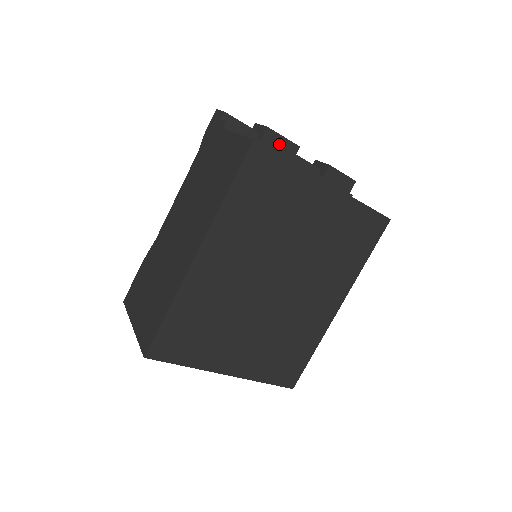
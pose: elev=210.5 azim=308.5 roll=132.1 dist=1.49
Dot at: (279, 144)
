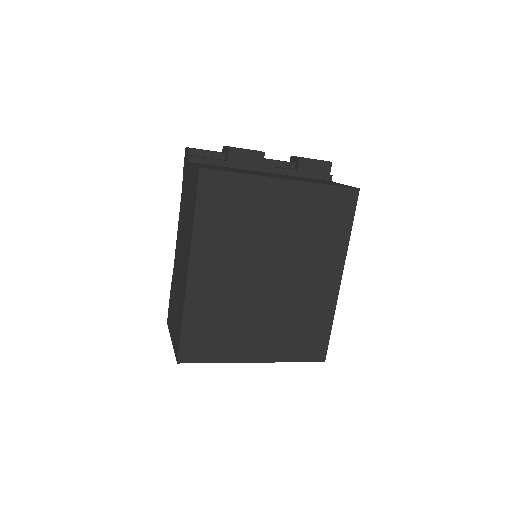
Dot at: (245, 157)
